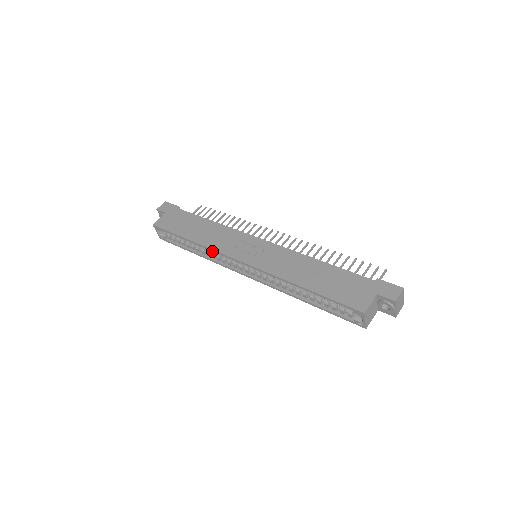
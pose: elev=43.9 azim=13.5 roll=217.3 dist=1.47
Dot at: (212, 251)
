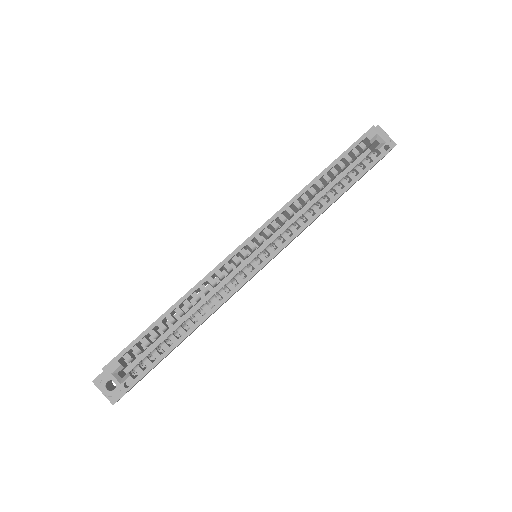
Dot at: (207, 303)
